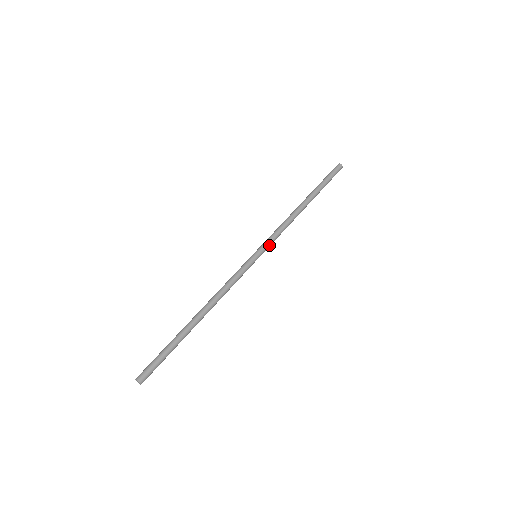
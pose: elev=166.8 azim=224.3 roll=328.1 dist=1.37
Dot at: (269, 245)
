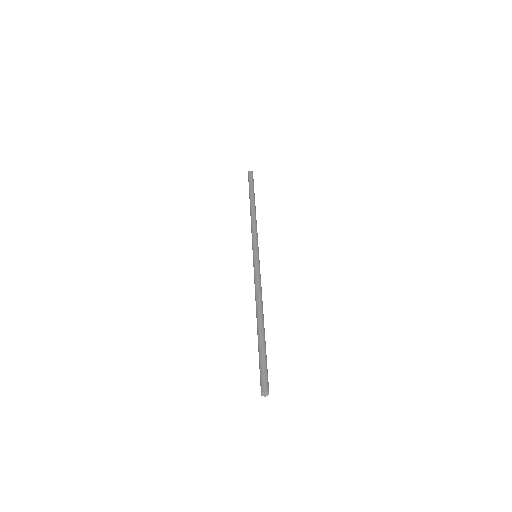
Dot at: occluded
